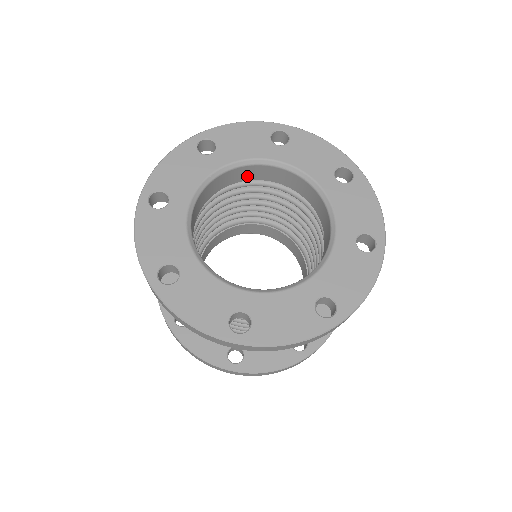
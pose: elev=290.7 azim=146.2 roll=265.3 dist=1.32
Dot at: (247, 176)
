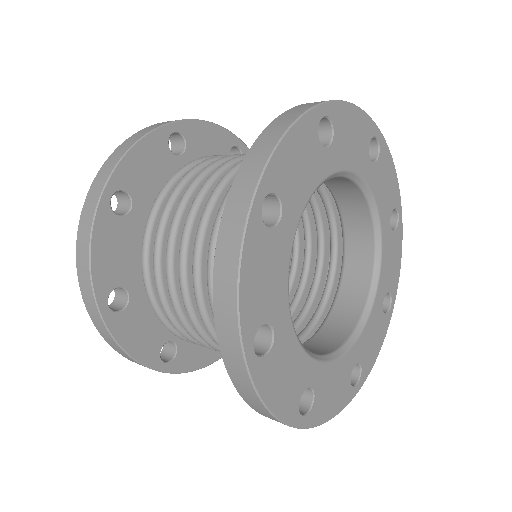
Dot at: occluded
